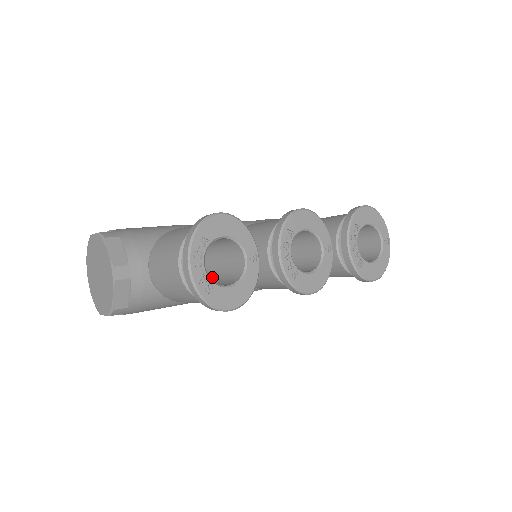
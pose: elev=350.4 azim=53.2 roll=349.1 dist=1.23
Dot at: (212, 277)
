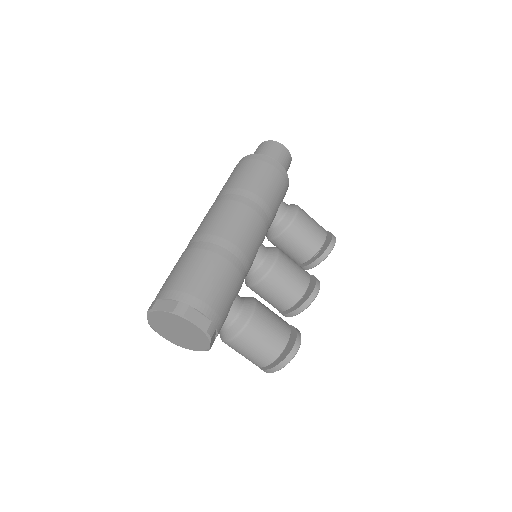
Dot at: occluded
